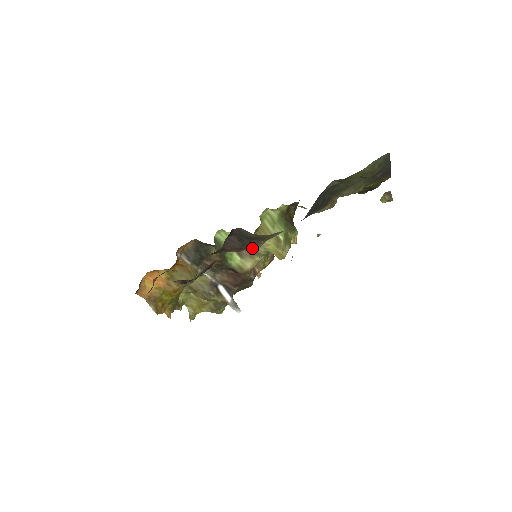
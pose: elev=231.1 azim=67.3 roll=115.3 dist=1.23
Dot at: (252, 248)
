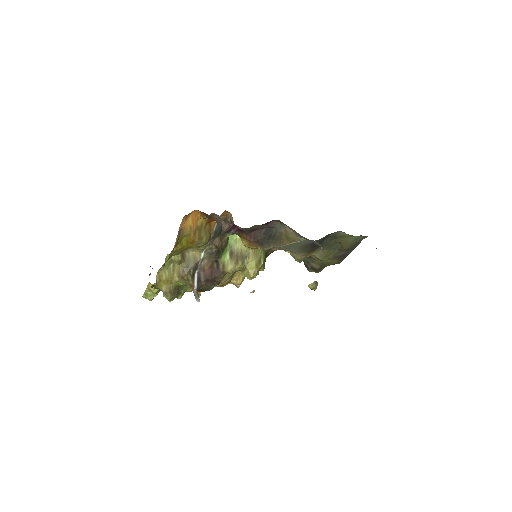
Dot at: (241, 256)
